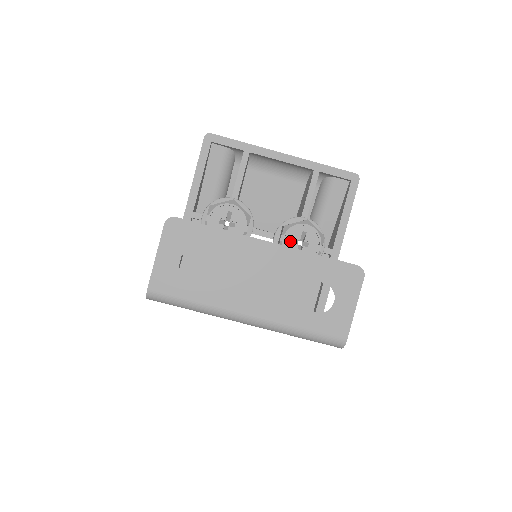
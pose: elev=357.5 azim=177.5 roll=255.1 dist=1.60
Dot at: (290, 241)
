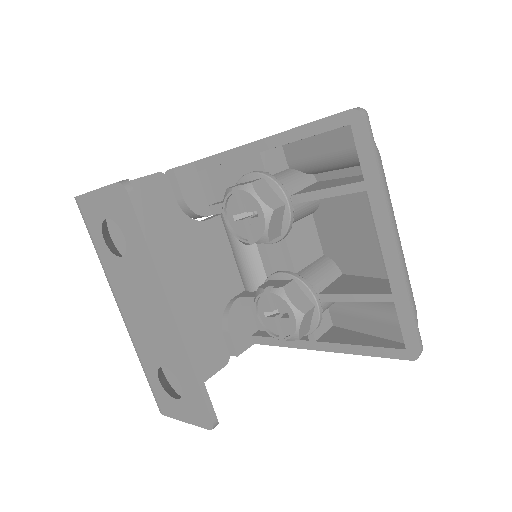
Dot at: occluded
